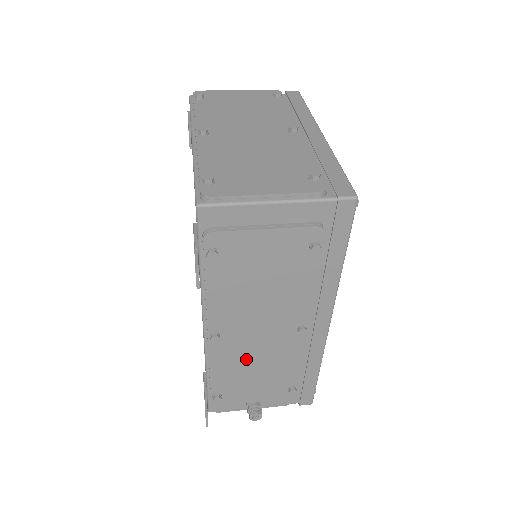
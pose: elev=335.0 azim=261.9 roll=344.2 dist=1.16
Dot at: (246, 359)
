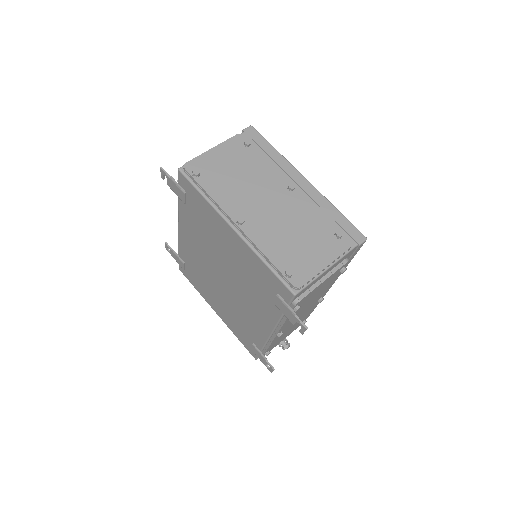
Dot at: (288, 329)
